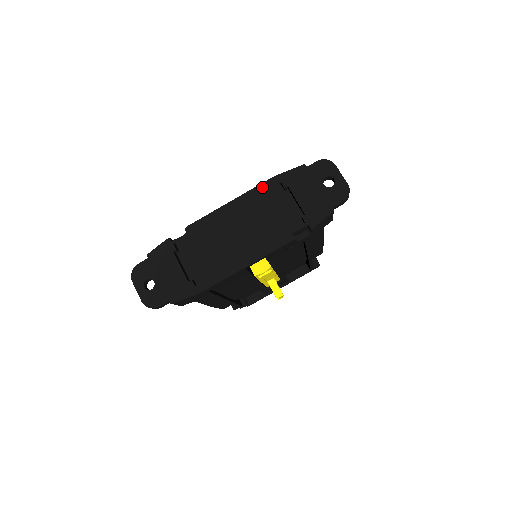
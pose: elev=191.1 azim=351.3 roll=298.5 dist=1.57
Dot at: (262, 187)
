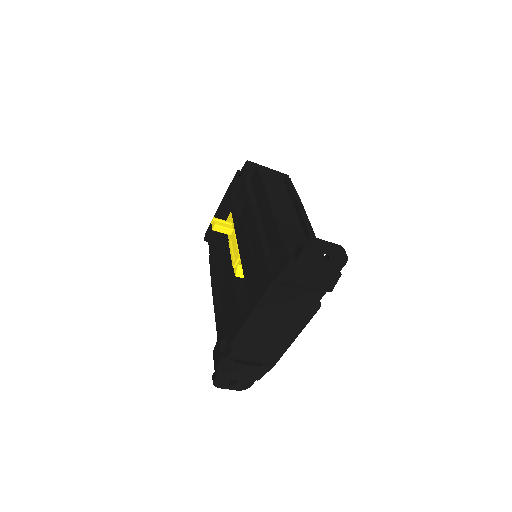
Dot at: (267, 295)
